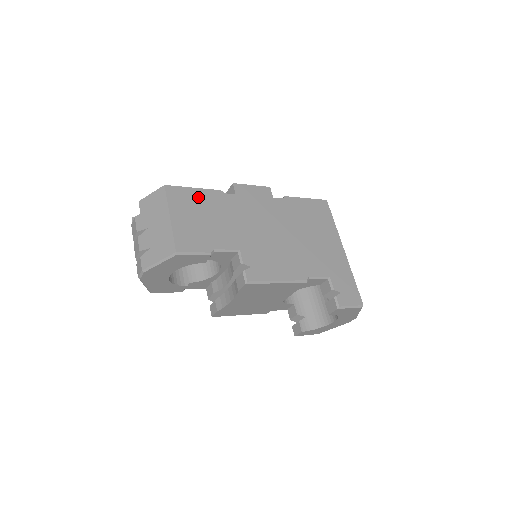
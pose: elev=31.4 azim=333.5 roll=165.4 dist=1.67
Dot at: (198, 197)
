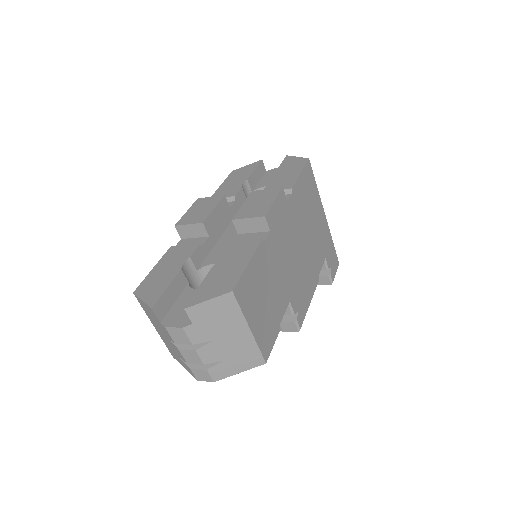
Dot at: (255, 273)
